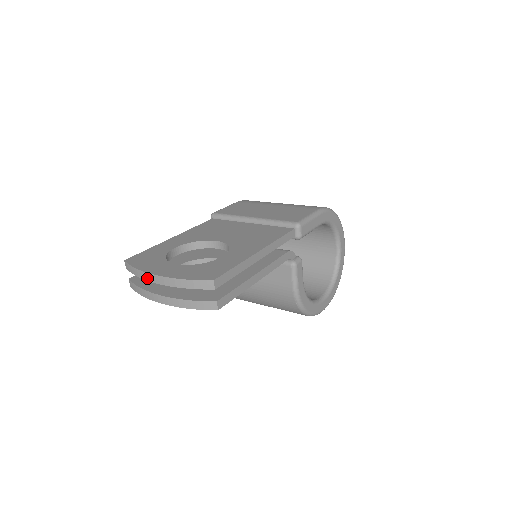
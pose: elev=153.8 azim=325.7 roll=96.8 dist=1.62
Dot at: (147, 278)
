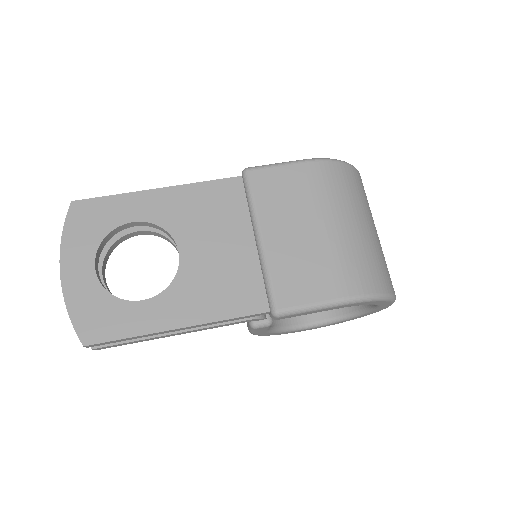
Dot at: (62, 259)
